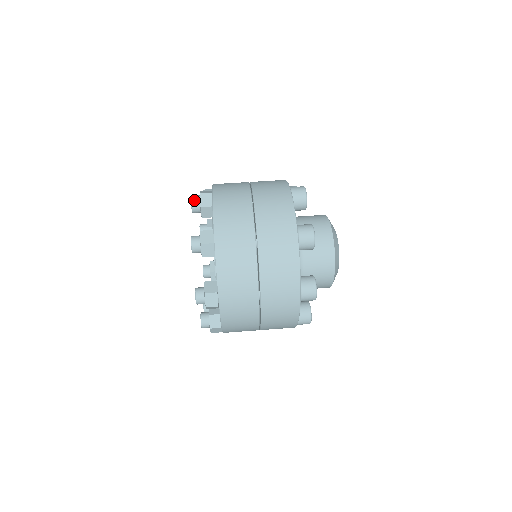
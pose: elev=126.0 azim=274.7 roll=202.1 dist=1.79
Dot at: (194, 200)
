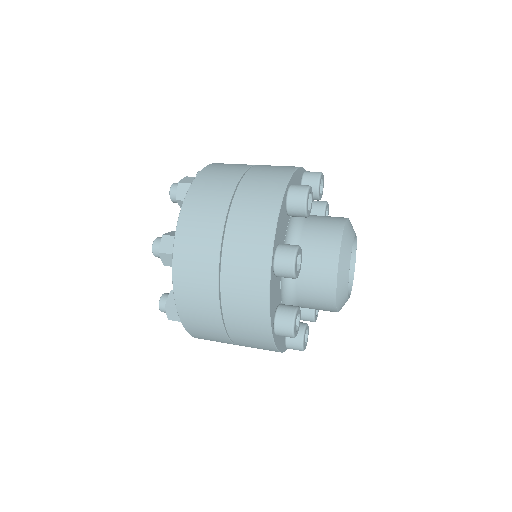
Dot at: (173, 189)
